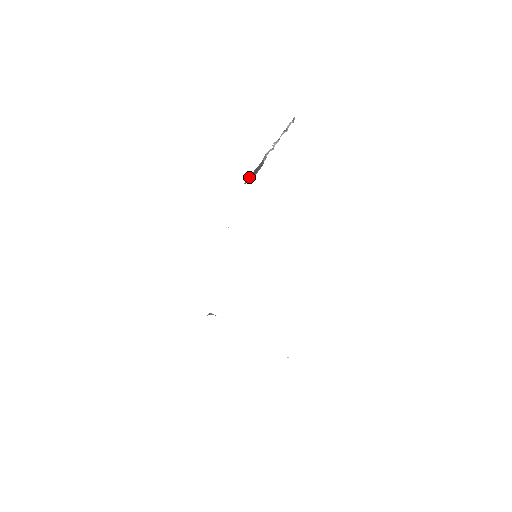
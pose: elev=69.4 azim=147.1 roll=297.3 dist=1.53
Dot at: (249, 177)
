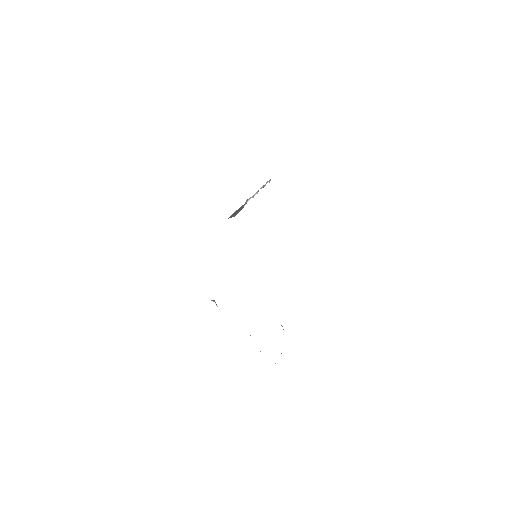
Dot at: (233, 214)
